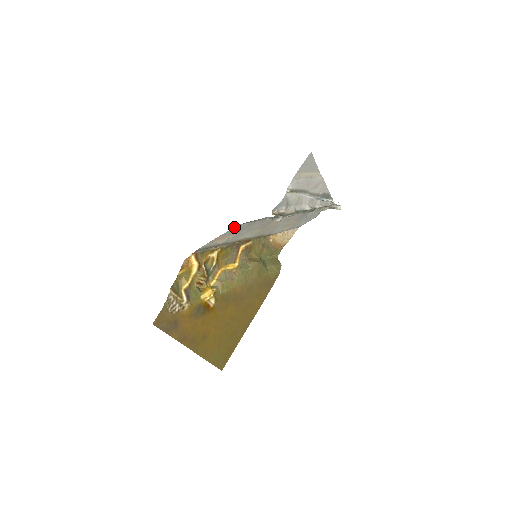
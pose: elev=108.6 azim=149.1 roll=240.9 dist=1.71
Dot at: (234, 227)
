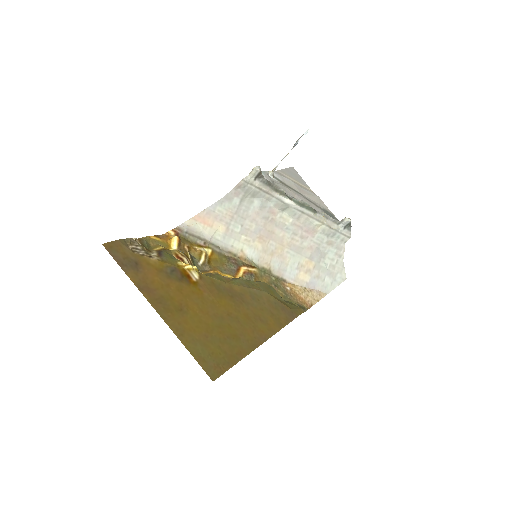
Dot at: (217, 202)
